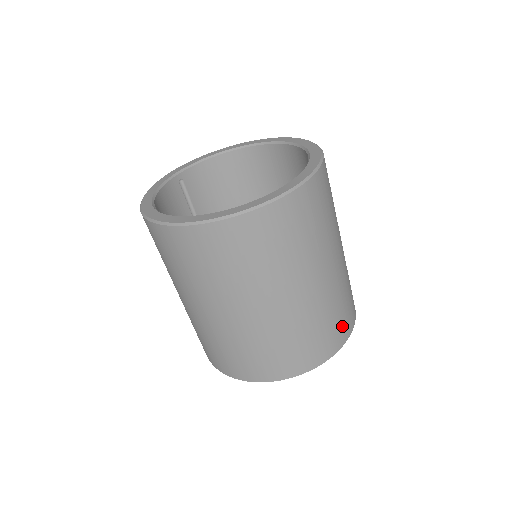
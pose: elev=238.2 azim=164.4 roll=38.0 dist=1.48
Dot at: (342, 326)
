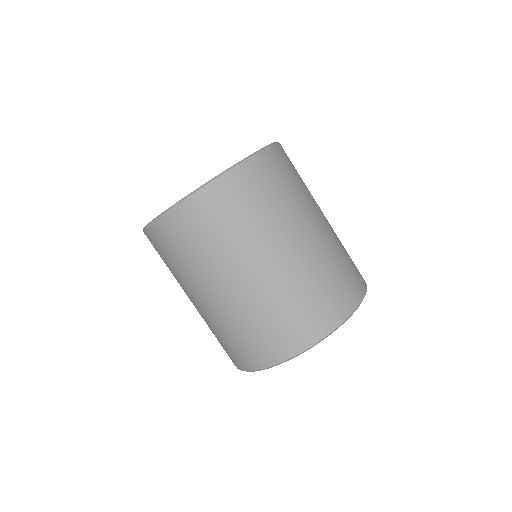
Dot at: (356, 271)
